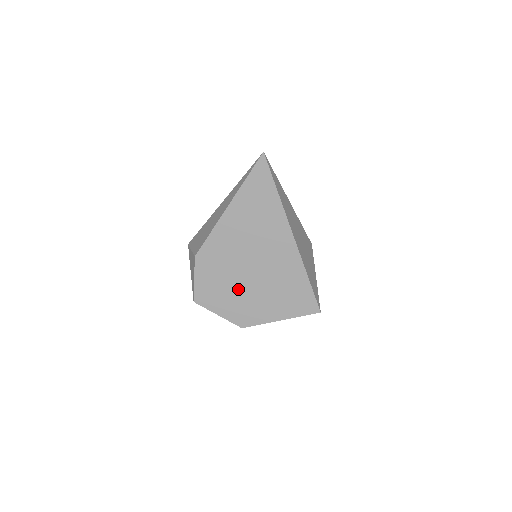
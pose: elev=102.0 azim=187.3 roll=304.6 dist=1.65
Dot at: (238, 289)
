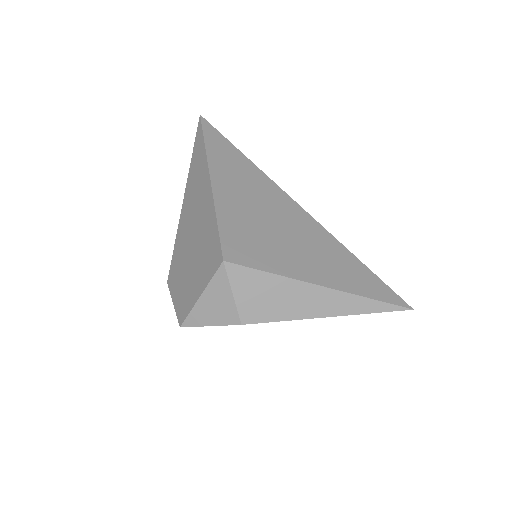
Dot at: occluded
